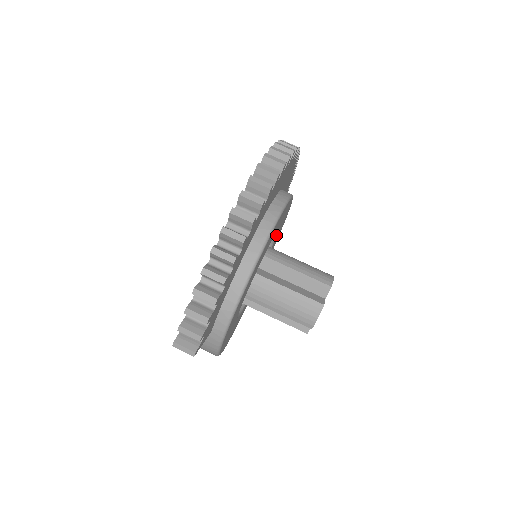
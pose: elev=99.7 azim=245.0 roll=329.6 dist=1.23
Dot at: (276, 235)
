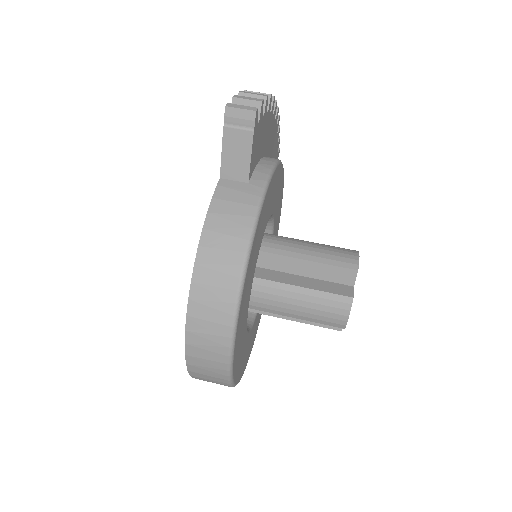
Dot at: occluded
